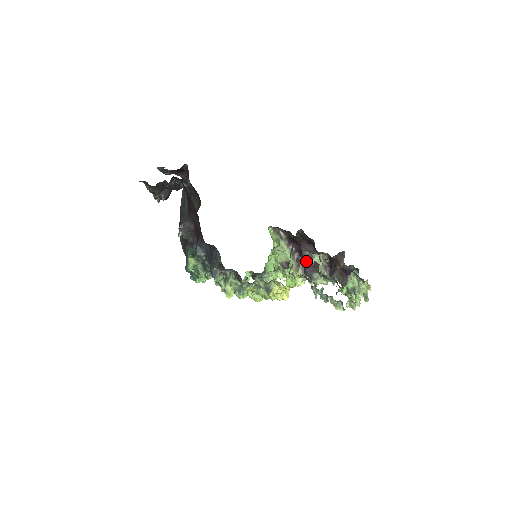
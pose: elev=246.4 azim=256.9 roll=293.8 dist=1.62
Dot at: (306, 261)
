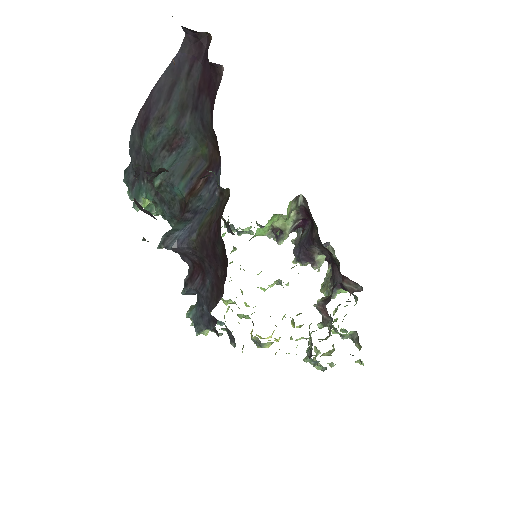
Dot at: (308, 251)
